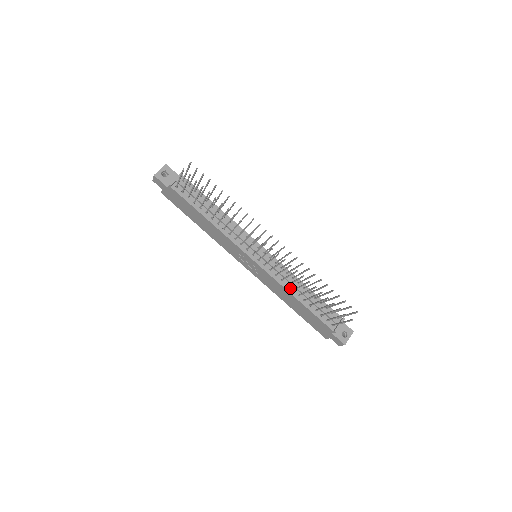
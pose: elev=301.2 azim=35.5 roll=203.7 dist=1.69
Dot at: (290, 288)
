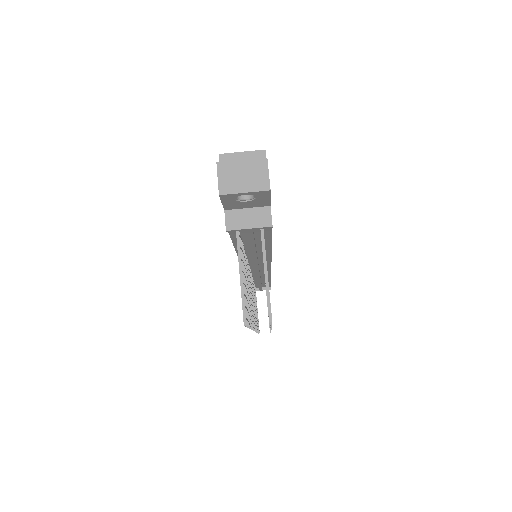
Dot at: occluded
